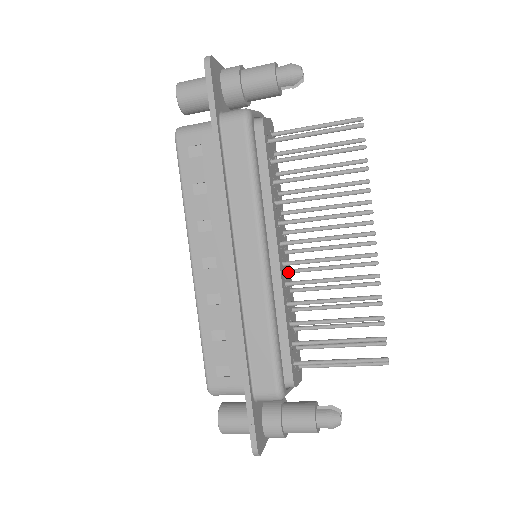
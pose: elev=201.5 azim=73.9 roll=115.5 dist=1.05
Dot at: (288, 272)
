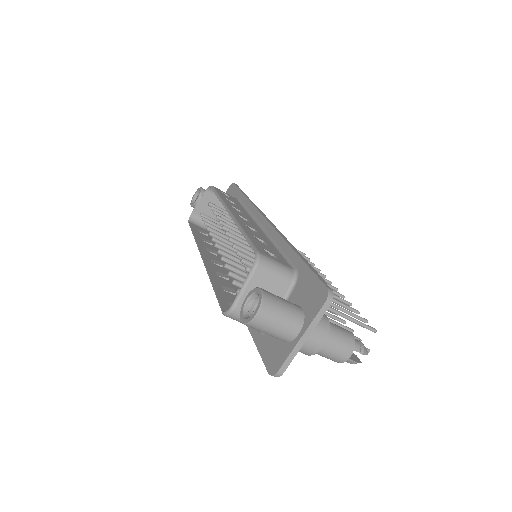
Dot at: occluded
